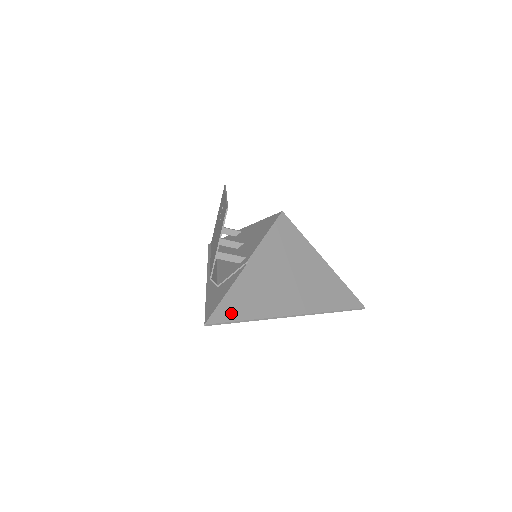
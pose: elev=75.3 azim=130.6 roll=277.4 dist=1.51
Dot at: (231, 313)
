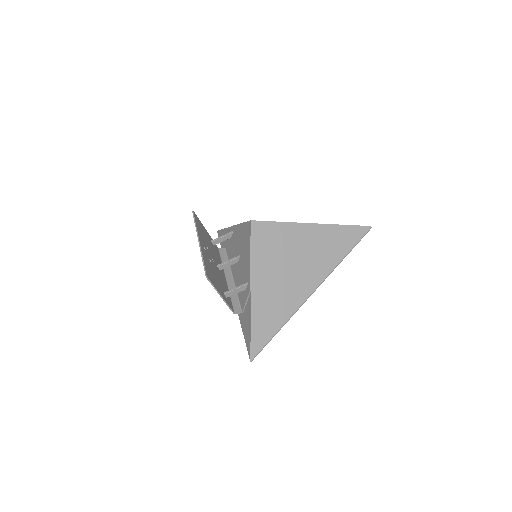
Dot at: (263, 337)
